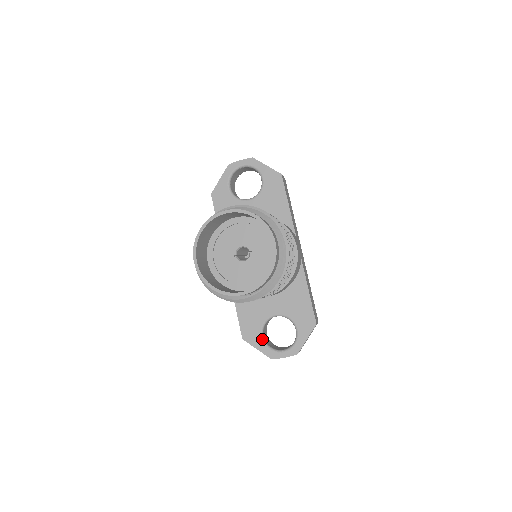
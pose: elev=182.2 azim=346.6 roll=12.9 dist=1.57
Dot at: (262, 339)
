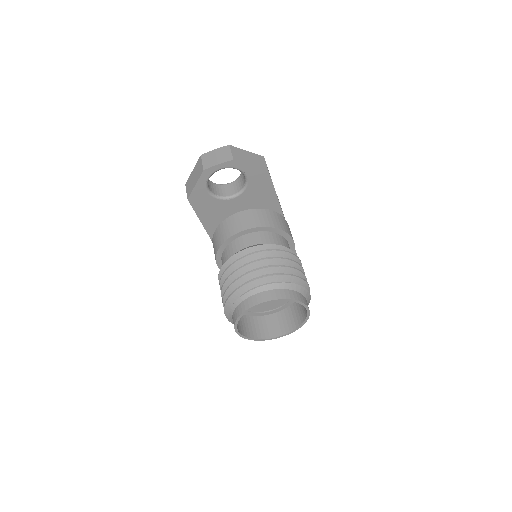
Dot at: occluded
